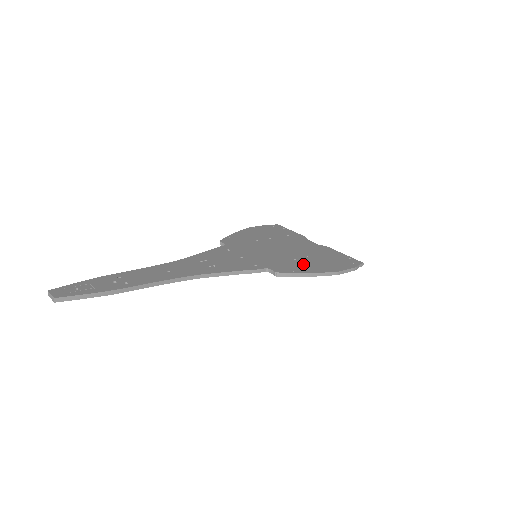
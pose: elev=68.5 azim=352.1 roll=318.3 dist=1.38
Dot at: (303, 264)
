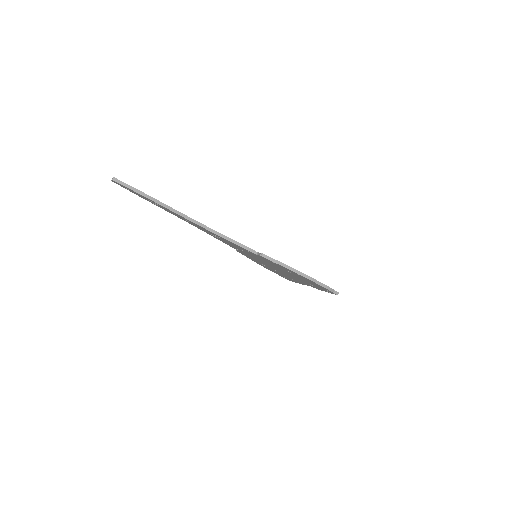
Dot at: occluded
